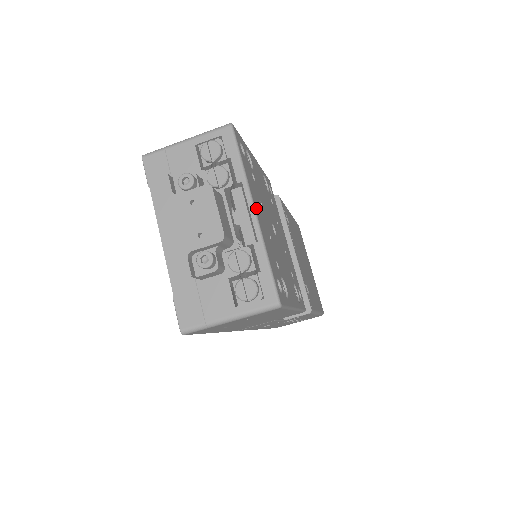
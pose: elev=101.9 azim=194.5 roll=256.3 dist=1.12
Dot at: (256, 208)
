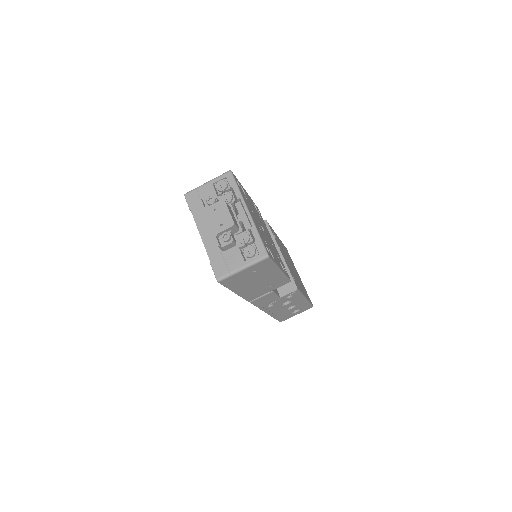
Dot at: (249, 211)
